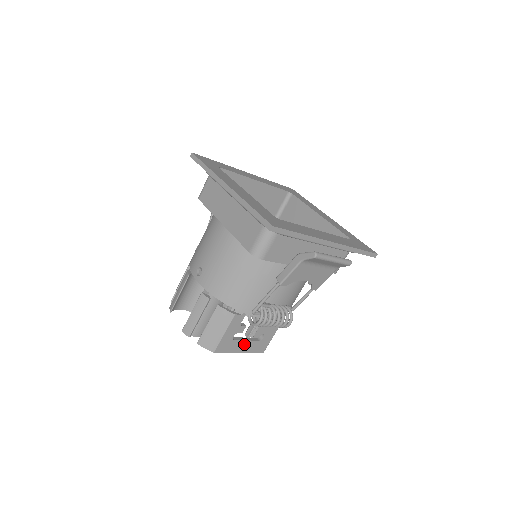
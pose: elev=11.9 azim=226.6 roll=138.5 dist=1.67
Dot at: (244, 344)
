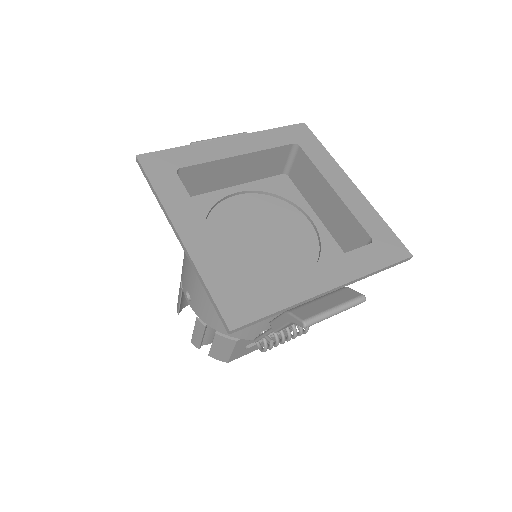
Dot at: (261, 344)
